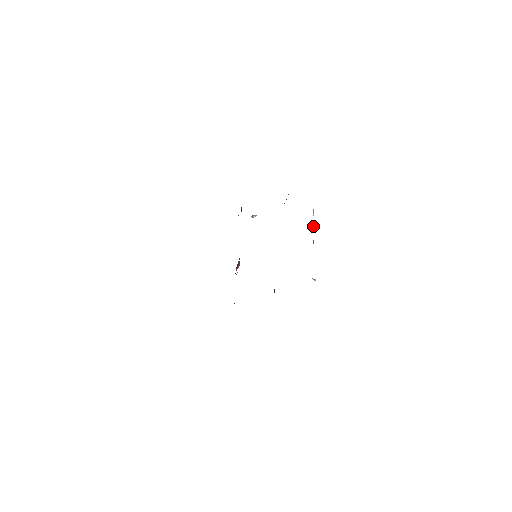
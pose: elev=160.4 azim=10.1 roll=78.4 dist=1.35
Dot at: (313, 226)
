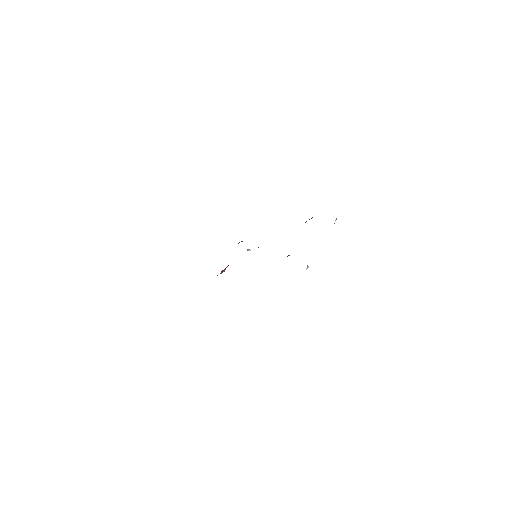
Dot at: occluded
